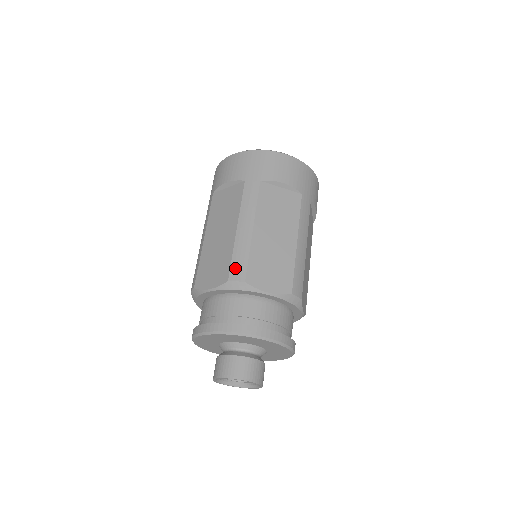
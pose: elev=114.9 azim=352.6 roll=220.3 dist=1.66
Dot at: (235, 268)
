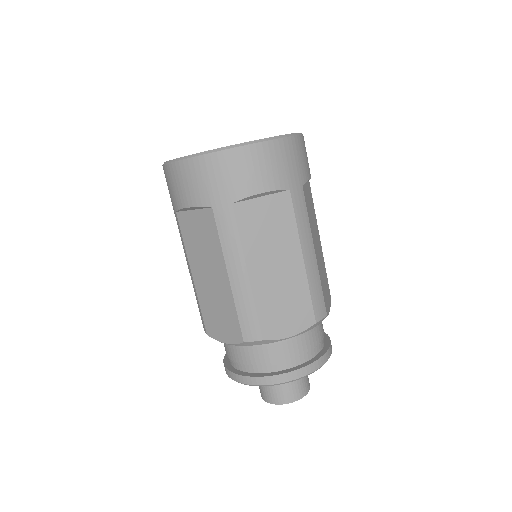
Dot at: (246, 327)
